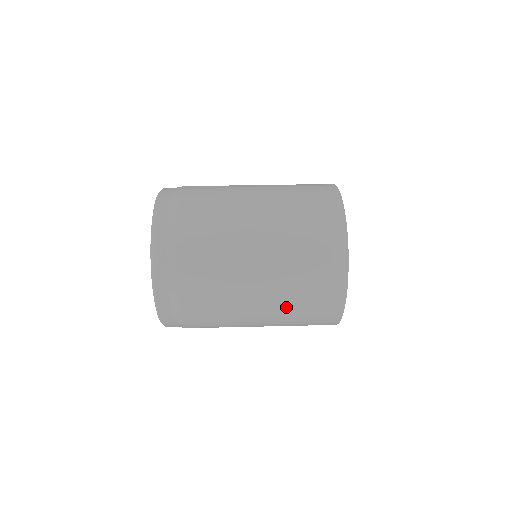
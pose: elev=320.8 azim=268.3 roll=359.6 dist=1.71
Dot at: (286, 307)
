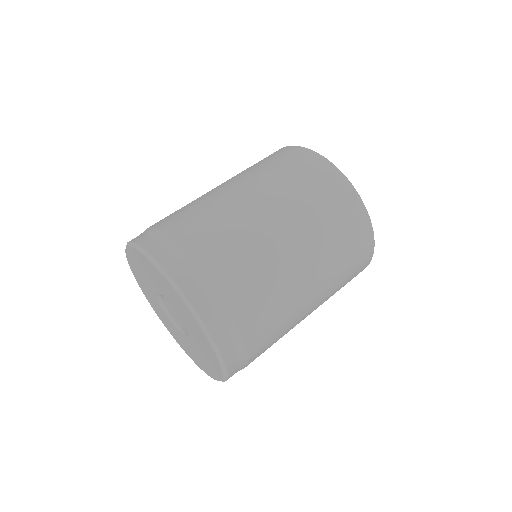
Dot at: (330, 261)
